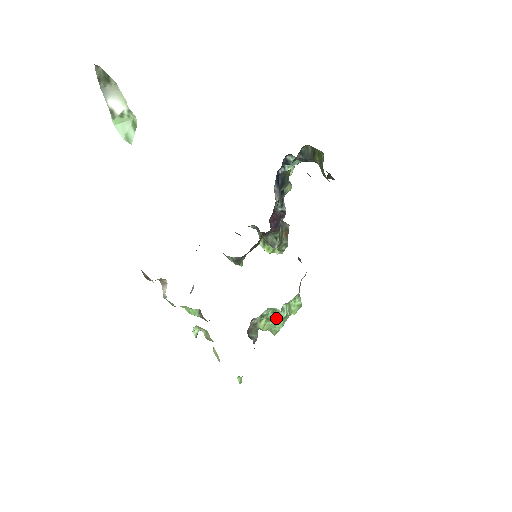
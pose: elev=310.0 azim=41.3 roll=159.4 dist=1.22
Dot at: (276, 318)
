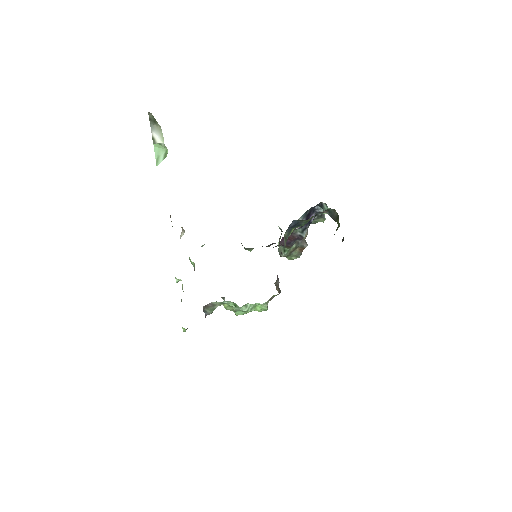
Dot at: (236, 309)
